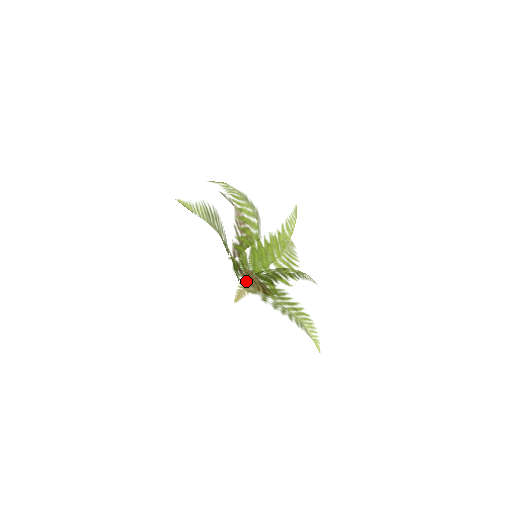
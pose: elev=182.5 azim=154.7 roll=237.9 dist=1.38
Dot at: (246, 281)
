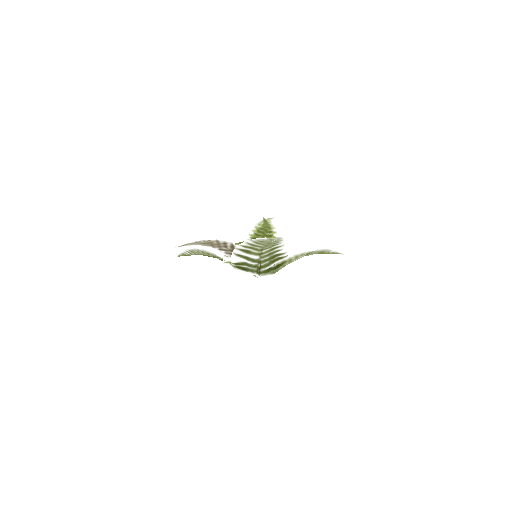
Dot at: (199, 244)
